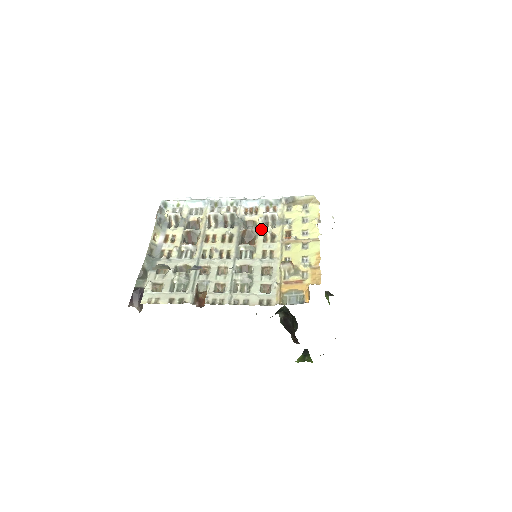
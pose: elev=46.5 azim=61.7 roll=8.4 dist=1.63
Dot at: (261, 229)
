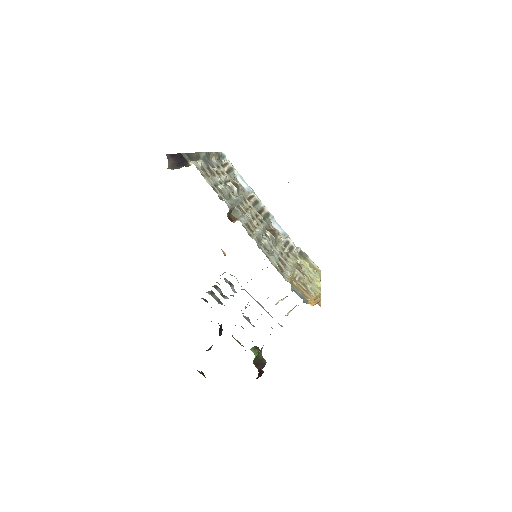
Dot at: (282, 243)
